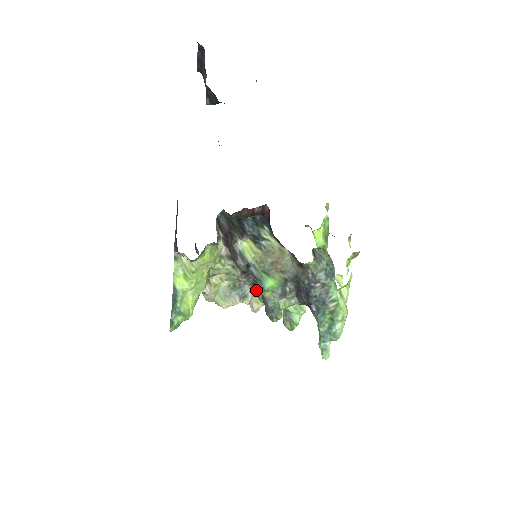
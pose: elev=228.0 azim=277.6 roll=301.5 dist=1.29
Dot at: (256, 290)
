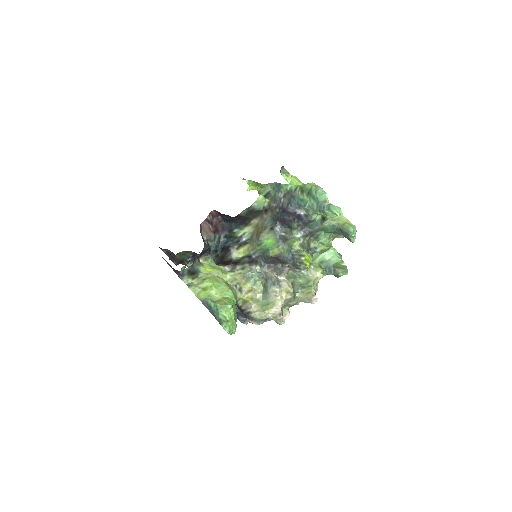
Dot at: (280, 271)
